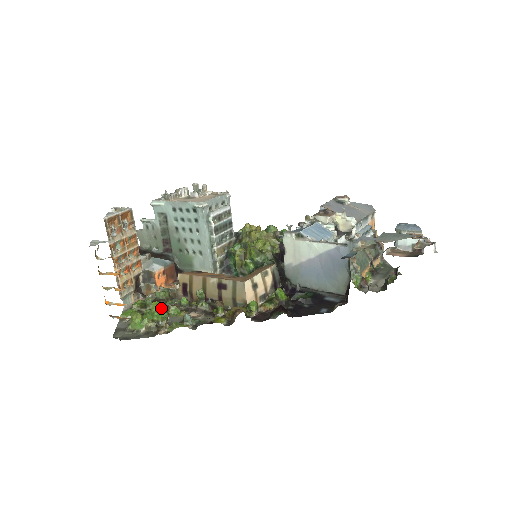
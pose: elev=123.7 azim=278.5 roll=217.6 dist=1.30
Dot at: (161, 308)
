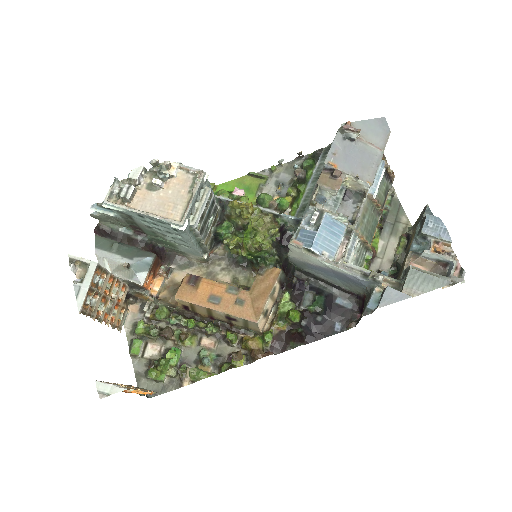
Dot at: (175, 355)
